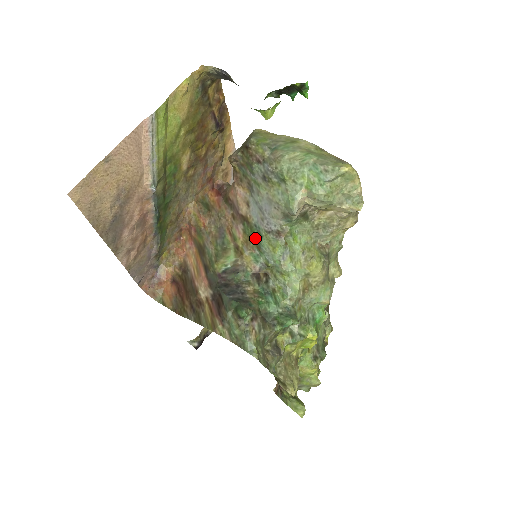
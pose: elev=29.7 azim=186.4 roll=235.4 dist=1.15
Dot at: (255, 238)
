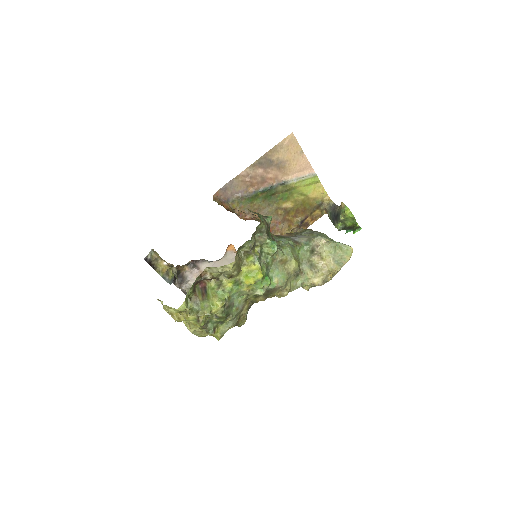
Dot at: (282, 237)
